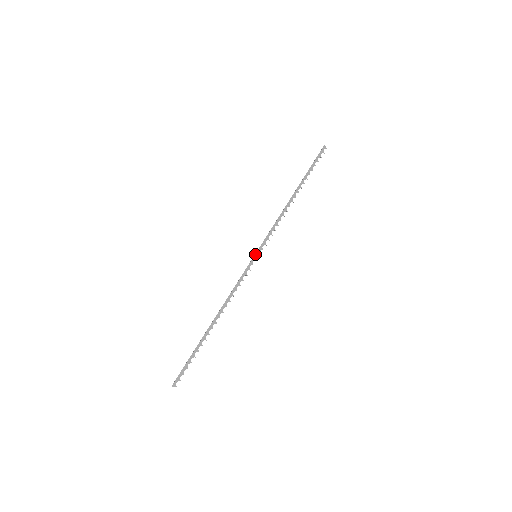
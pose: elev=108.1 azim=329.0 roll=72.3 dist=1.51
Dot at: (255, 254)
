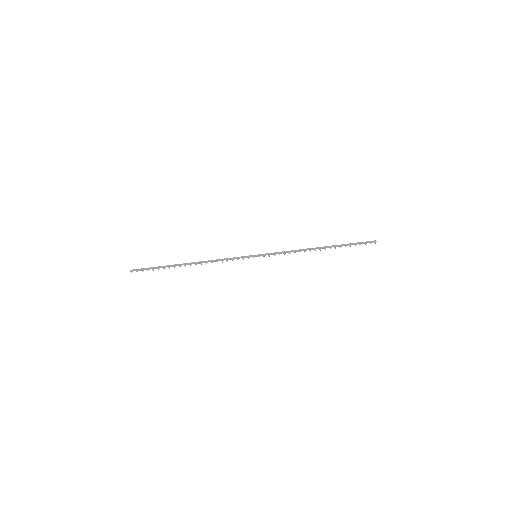
Dot at: occluded
